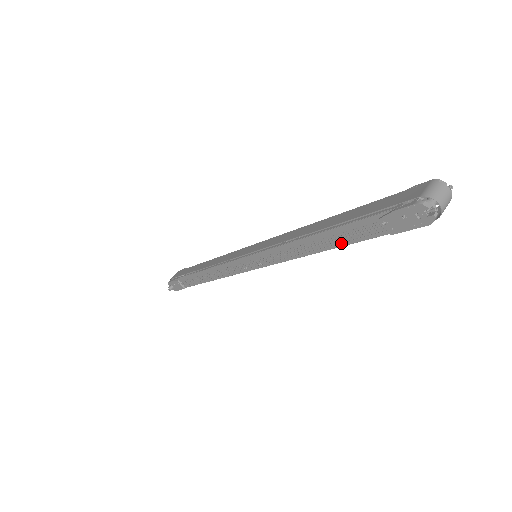
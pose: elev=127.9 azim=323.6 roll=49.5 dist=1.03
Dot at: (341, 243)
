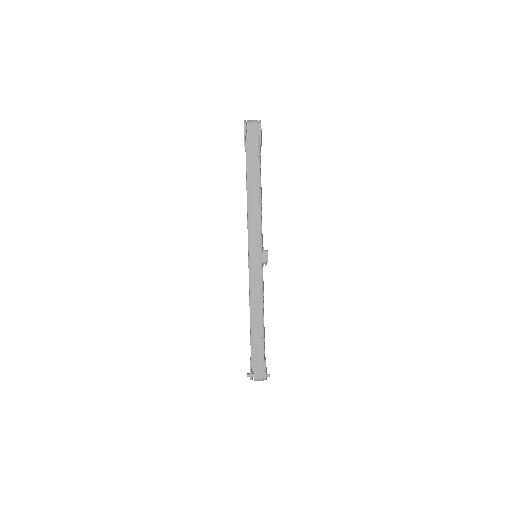
Dot at: (246, 176)
